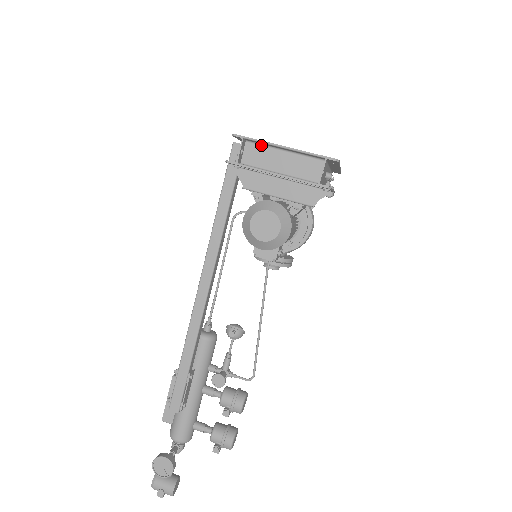
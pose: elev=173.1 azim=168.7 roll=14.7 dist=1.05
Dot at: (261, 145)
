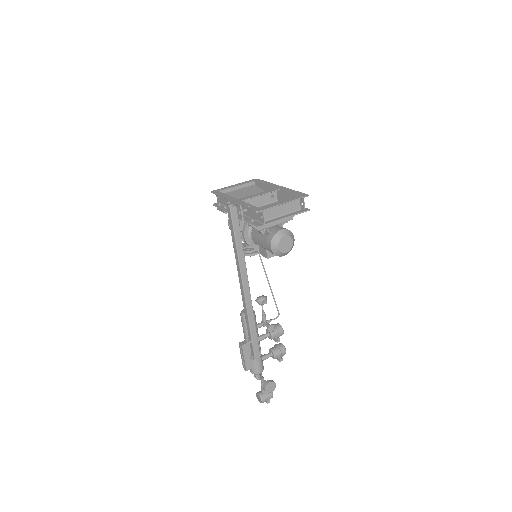
Dot at: occluded
